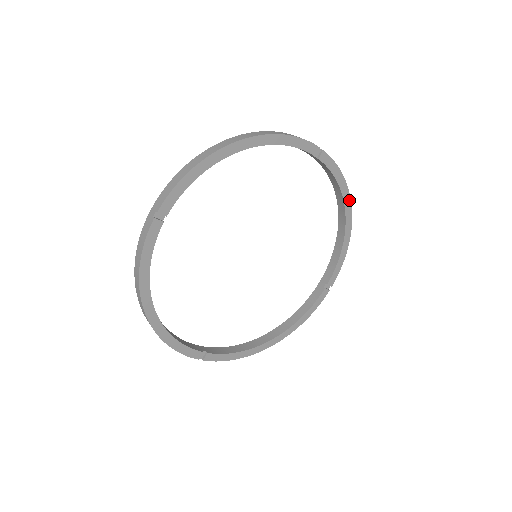
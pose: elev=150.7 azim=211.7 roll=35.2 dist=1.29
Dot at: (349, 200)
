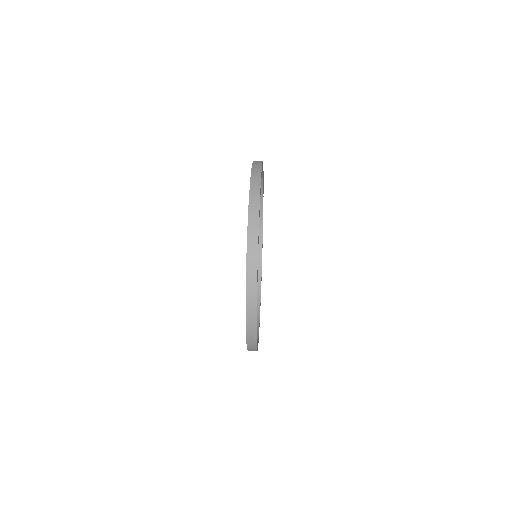
Dot at: occluded
